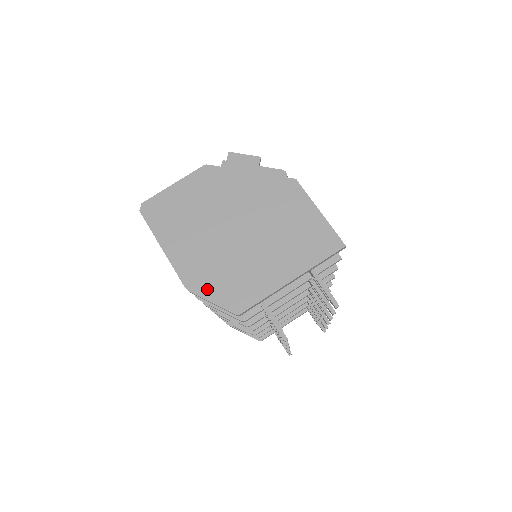
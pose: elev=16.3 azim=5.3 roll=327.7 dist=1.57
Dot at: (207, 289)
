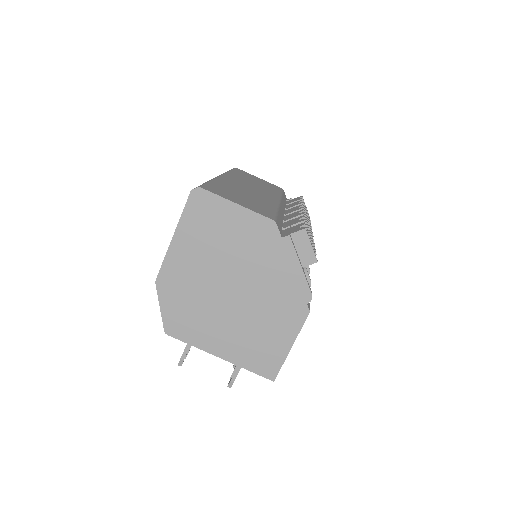
Dot at: (167, 298)
